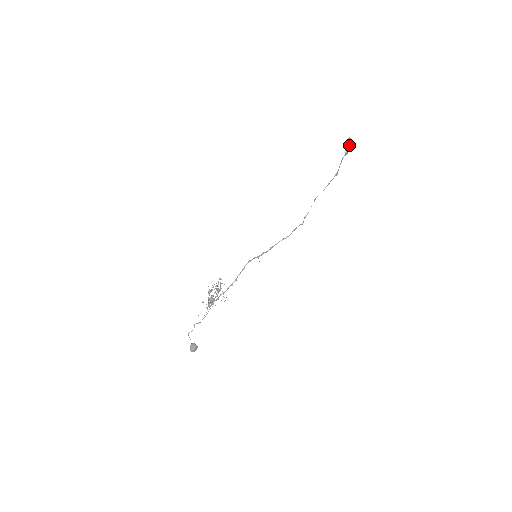
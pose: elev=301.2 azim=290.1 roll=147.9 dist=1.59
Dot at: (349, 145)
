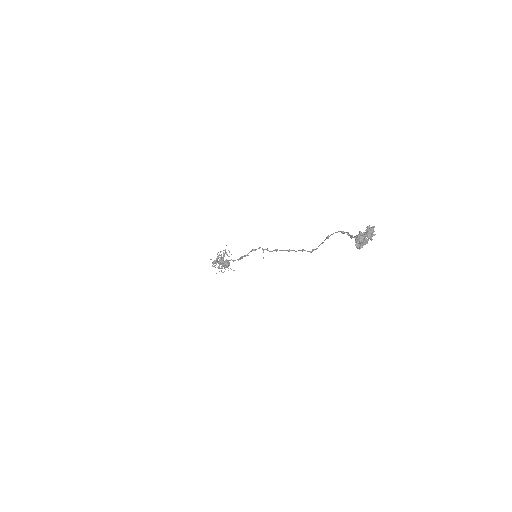
Dot at: occluded
